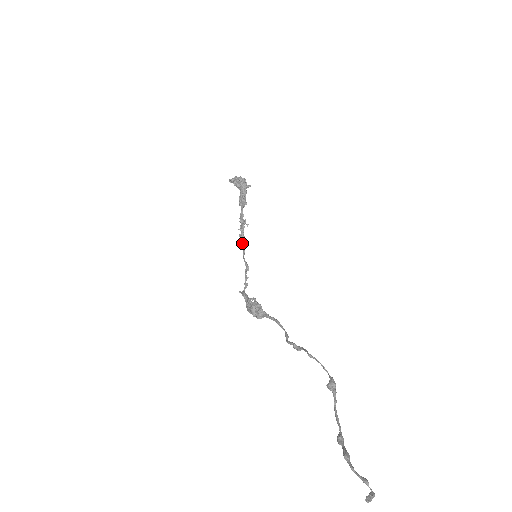
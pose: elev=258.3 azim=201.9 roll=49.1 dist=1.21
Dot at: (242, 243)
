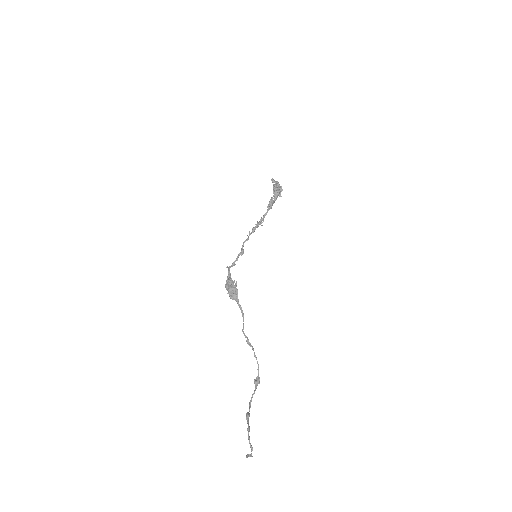
Dot at: occluded
